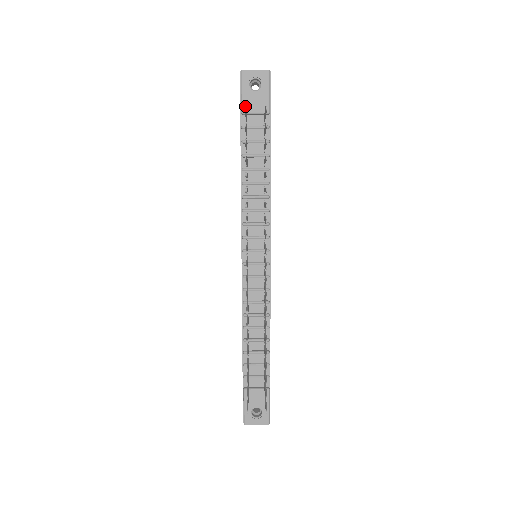
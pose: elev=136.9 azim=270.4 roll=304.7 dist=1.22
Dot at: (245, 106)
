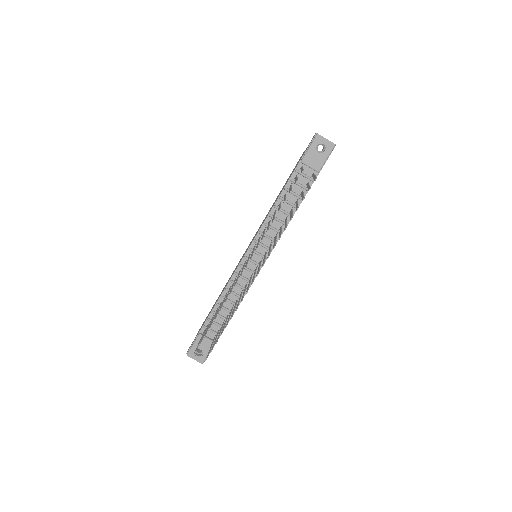
Dot at: (303, 170)
